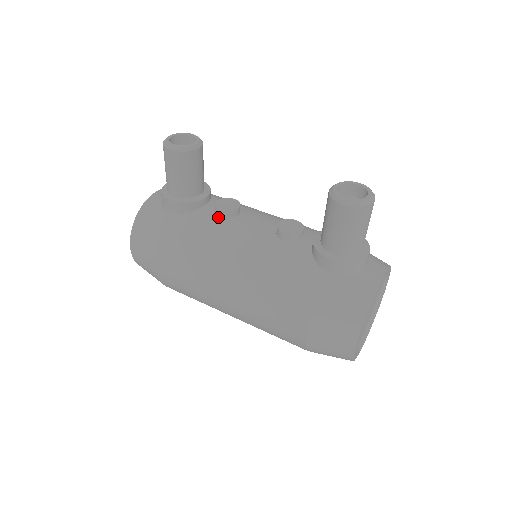
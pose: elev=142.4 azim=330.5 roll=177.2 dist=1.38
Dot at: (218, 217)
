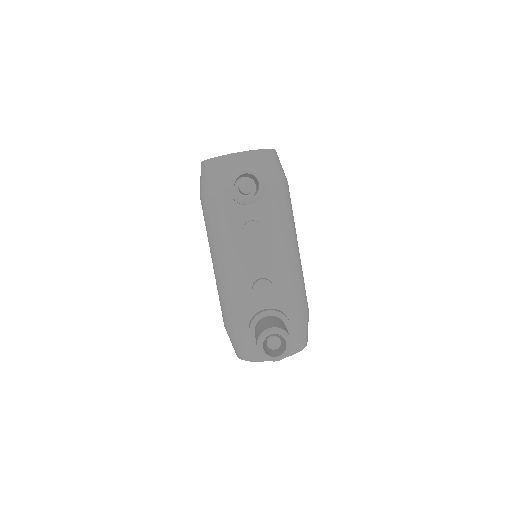
Dot at: occluded
